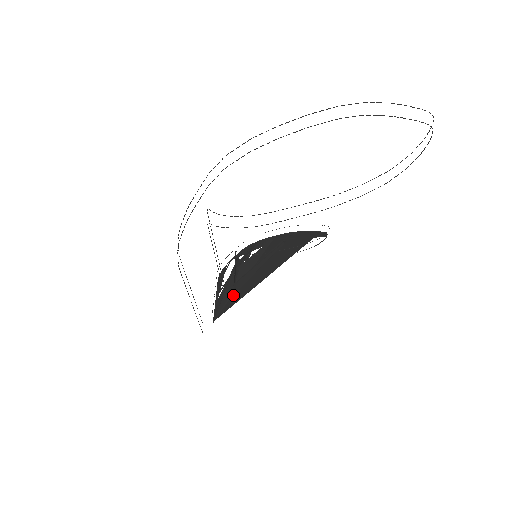
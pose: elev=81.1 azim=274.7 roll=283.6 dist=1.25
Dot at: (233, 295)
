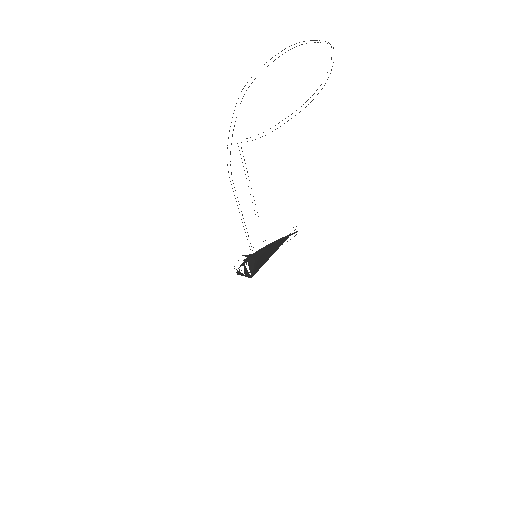
Dot at: (255, 268)
